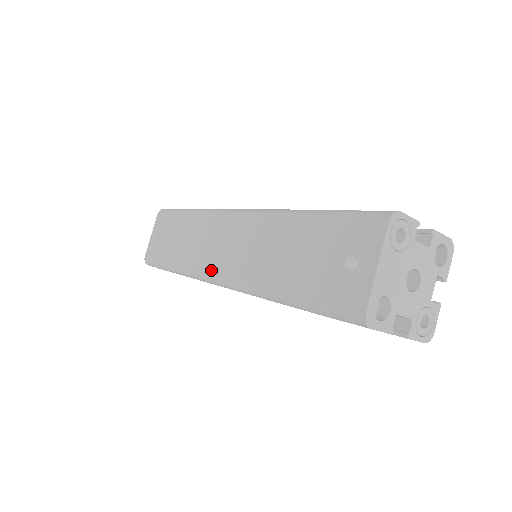
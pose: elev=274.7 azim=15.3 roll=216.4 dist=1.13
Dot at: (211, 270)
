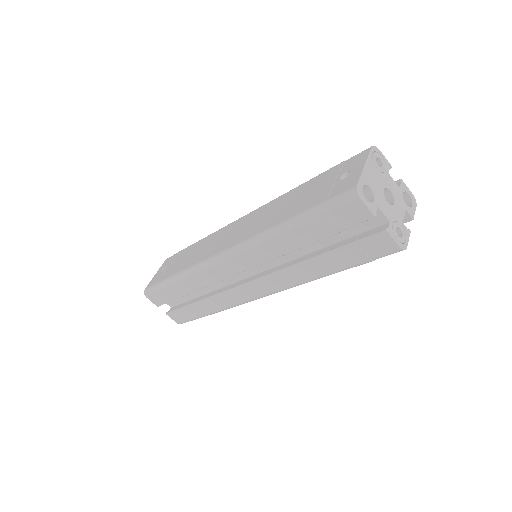
Dot at: (219, 250)
